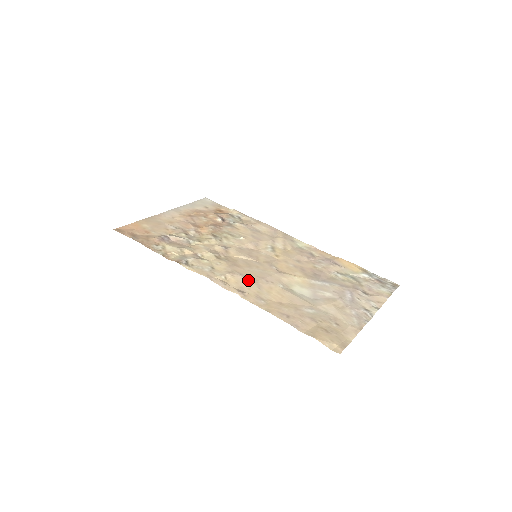
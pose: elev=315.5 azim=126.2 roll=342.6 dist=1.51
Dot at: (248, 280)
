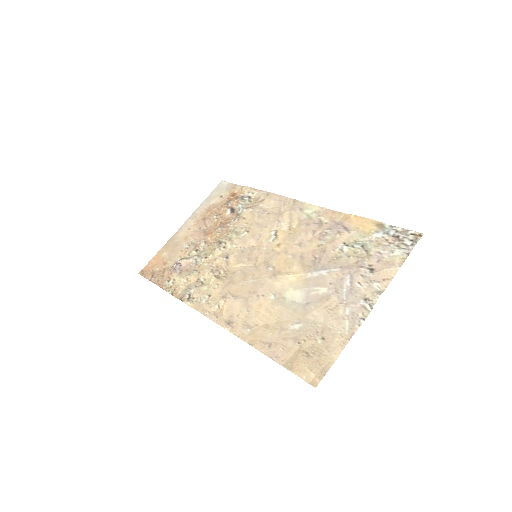
Dot at: (238, 303)
